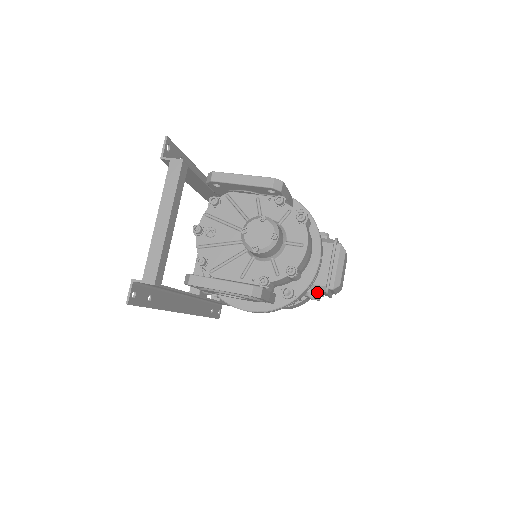
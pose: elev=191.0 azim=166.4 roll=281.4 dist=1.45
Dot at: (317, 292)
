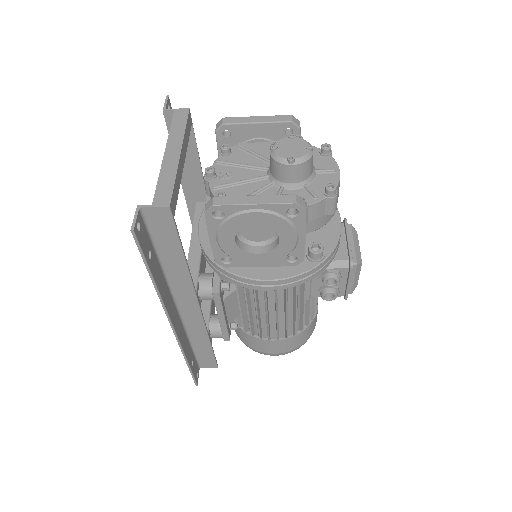
Dot at: (339, 272)
